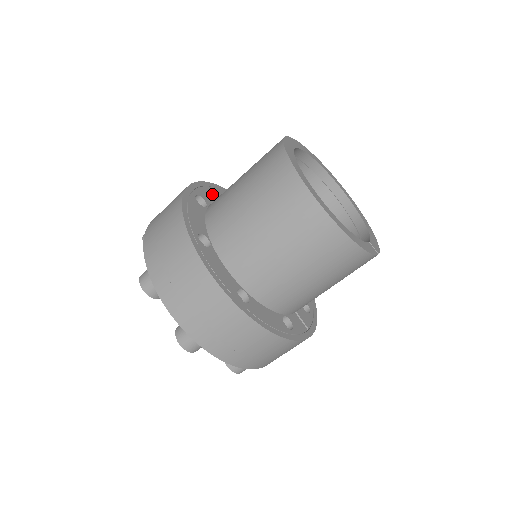
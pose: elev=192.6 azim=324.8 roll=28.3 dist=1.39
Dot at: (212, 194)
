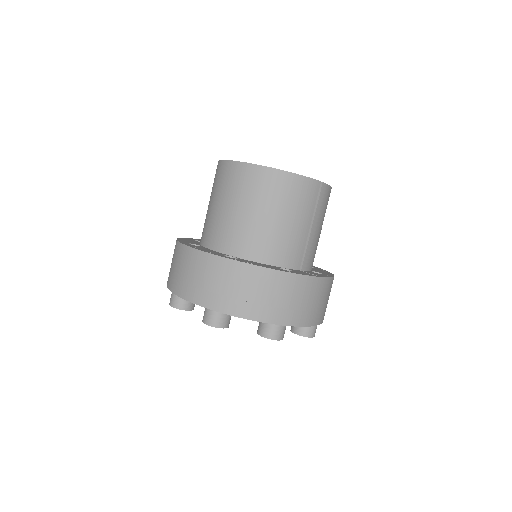
Dot at: occluded
